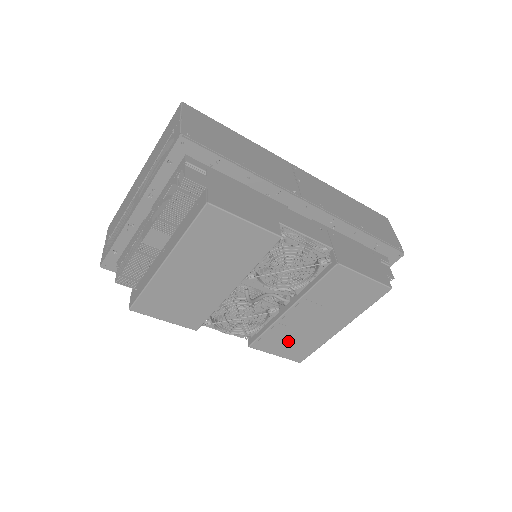
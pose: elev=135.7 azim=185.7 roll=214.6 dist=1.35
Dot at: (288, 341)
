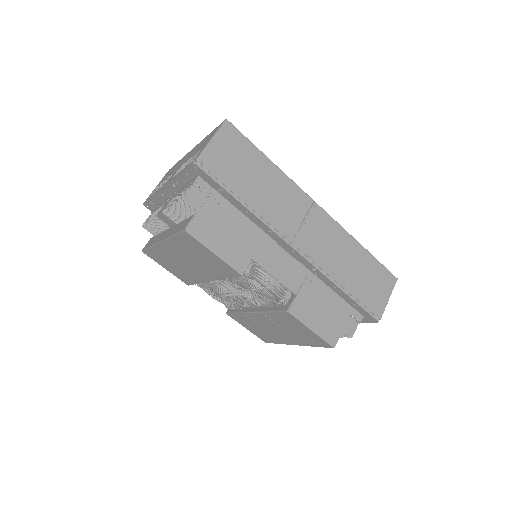
Dot at: (255, 327)
